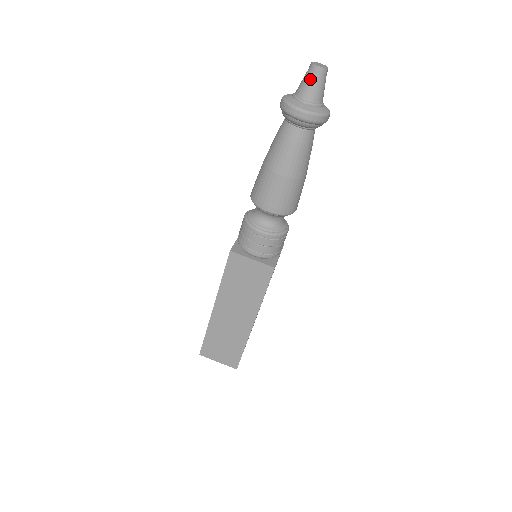
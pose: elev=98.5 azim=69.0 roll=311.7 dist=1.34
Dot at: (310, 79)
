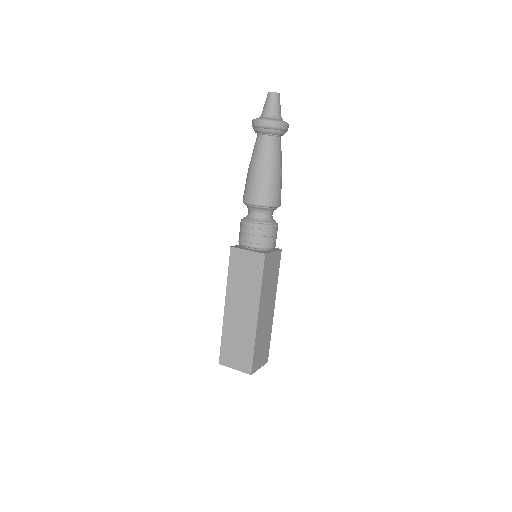
Dot at: (267, 102)
